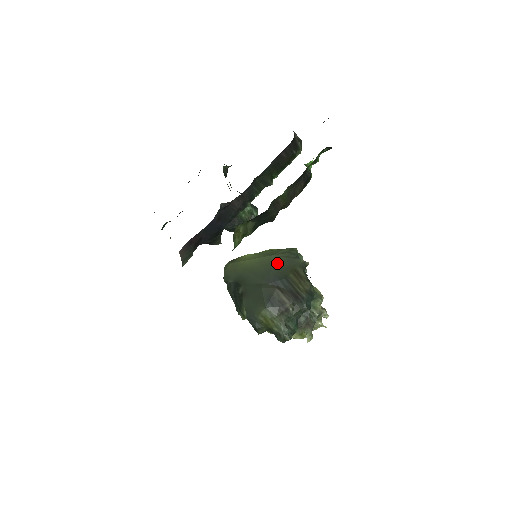
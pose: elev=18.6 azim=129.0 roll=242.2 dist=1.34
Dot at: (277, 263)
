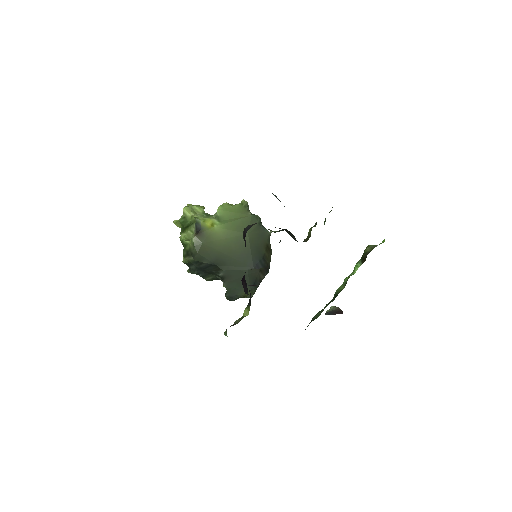
Dot at: (254, 242)
